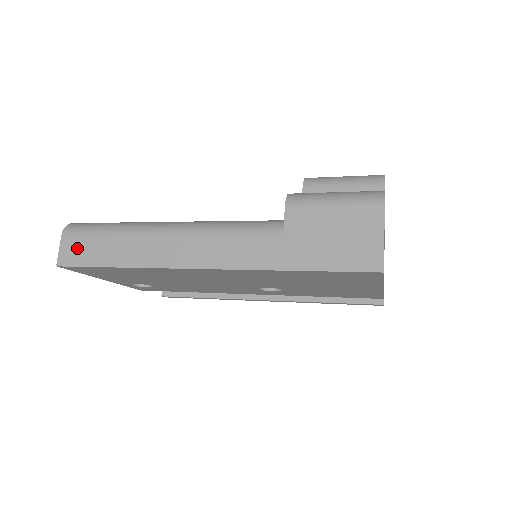
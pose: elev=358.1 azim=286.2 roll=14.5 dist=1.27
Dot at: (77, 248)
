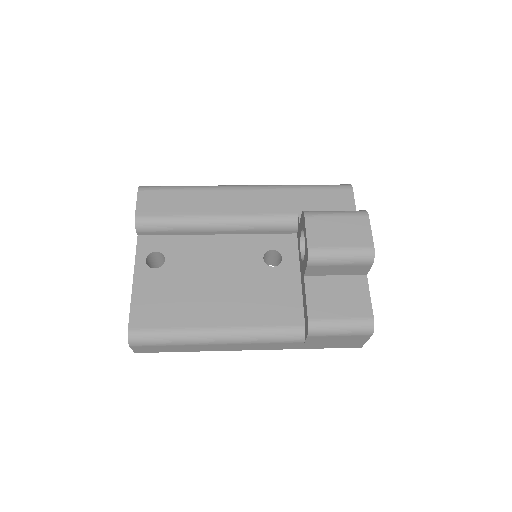
Dot at: (148, 349)
